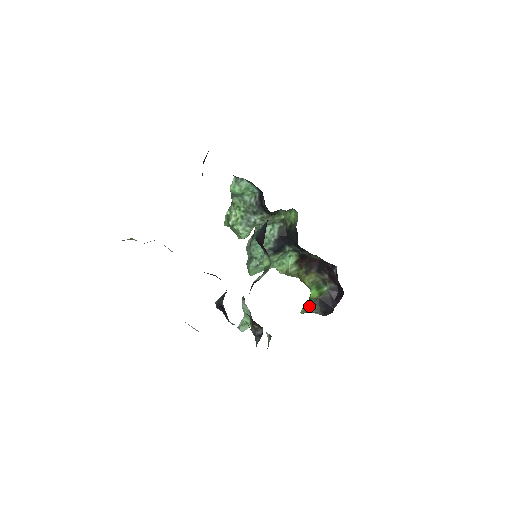
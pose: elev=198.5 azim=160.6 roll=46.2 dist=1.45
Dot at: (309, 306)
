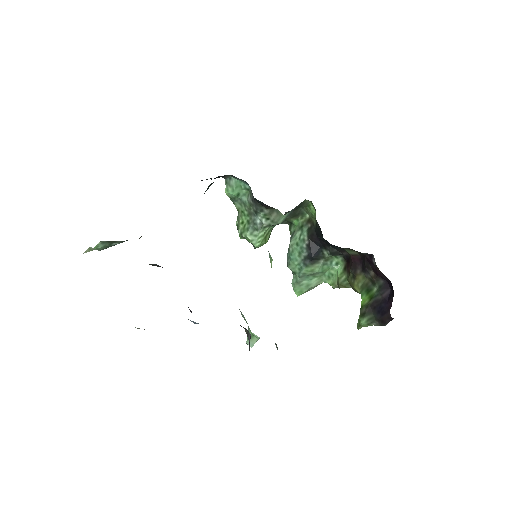
Dot at: (361, 316)
